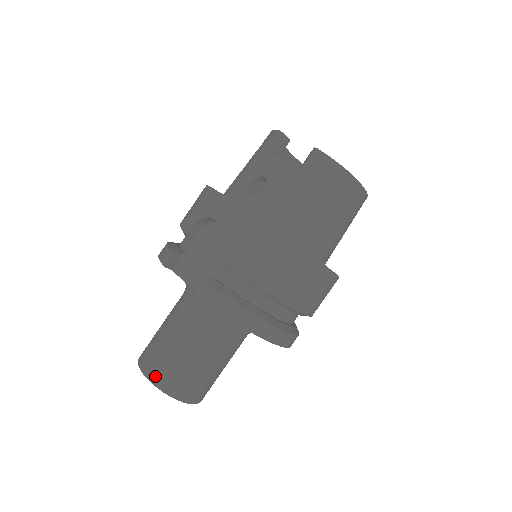
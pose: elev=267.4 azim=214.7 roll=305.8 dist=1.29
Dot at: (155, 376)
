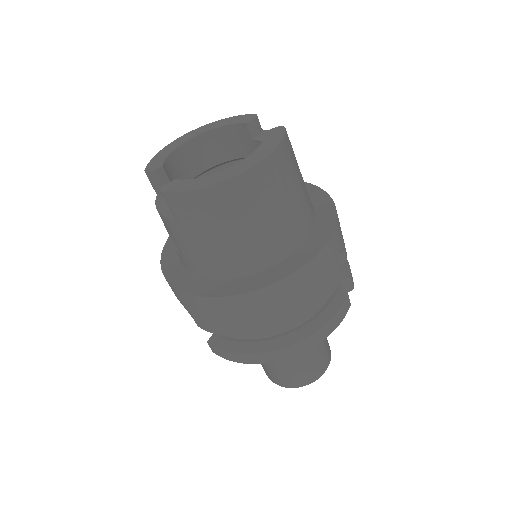
Dot at: (270, 378)
